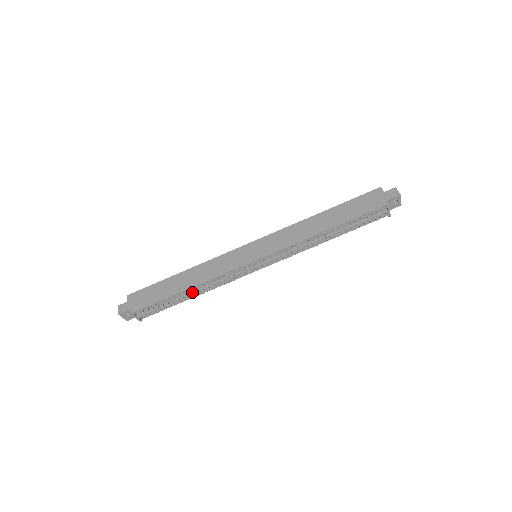
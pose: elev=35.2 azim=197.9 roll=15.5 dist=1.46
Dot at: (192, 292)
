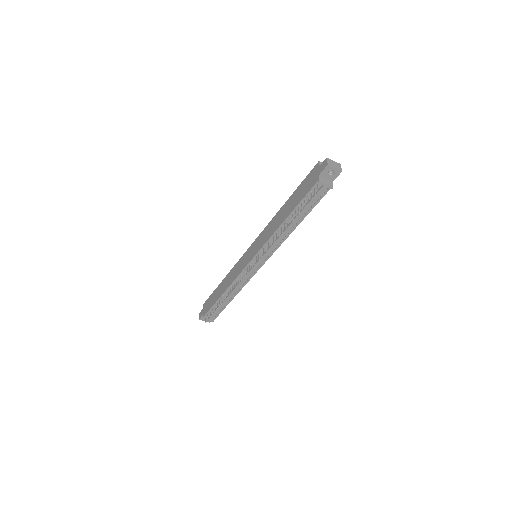
Dot at: (225, 296)
